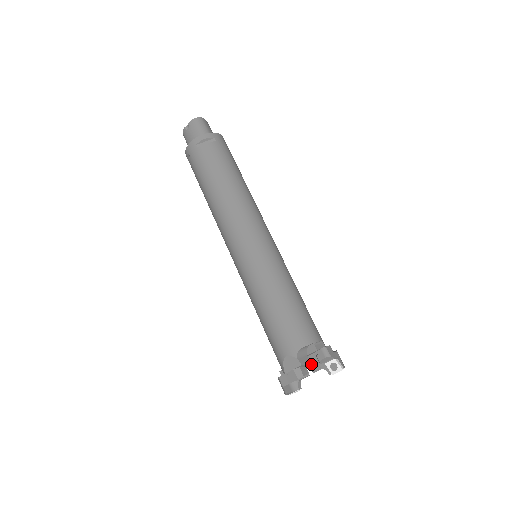
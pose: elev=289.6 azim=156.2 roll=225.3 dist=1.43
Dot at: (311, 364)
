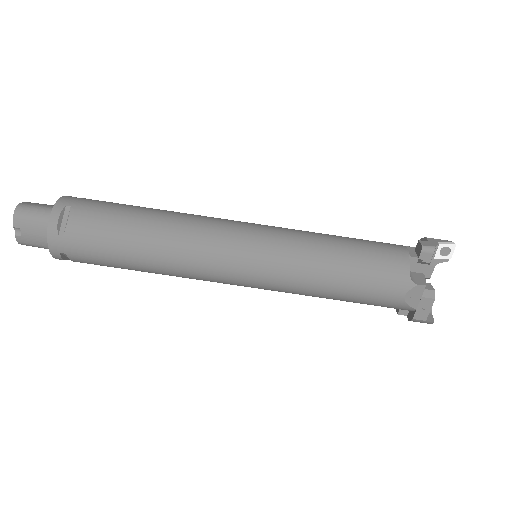
Dot at: occluded
